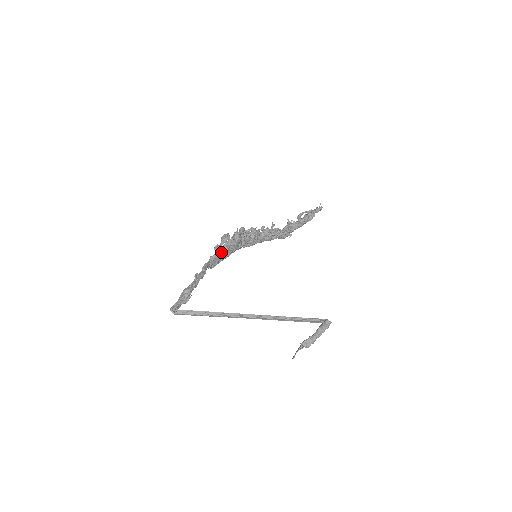
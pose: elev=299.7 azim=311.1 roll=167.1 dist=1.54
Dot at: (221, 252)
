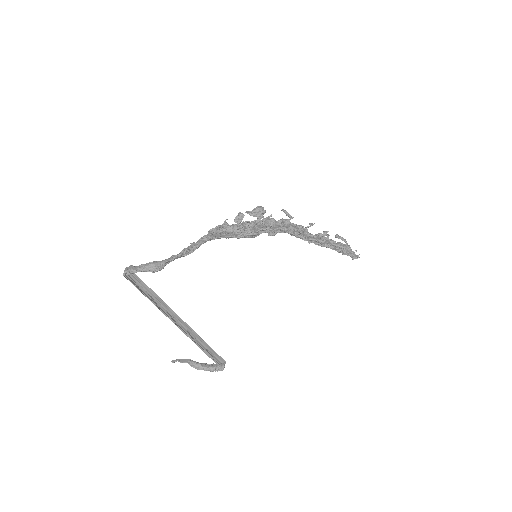
Dot at: (233, 236)
